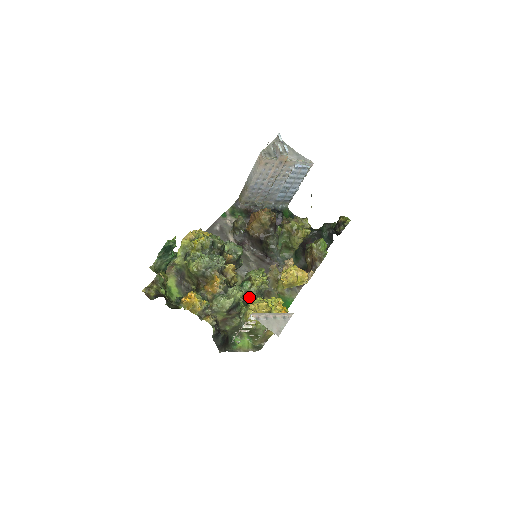
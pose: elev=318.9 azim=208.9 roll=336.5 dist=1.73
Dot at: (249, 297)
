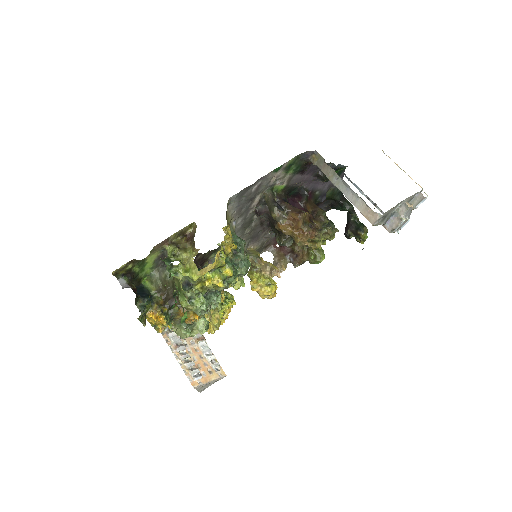
Dot at: occluded
